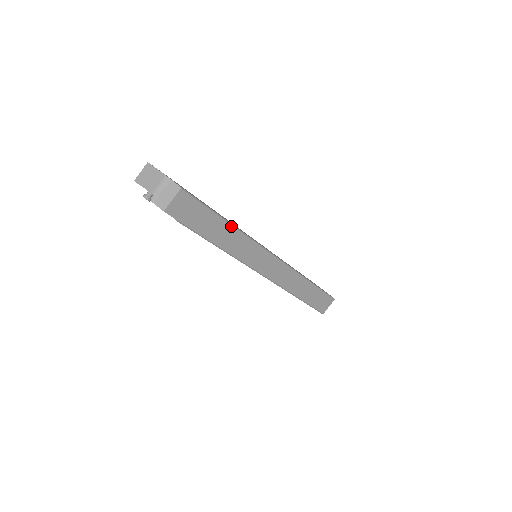
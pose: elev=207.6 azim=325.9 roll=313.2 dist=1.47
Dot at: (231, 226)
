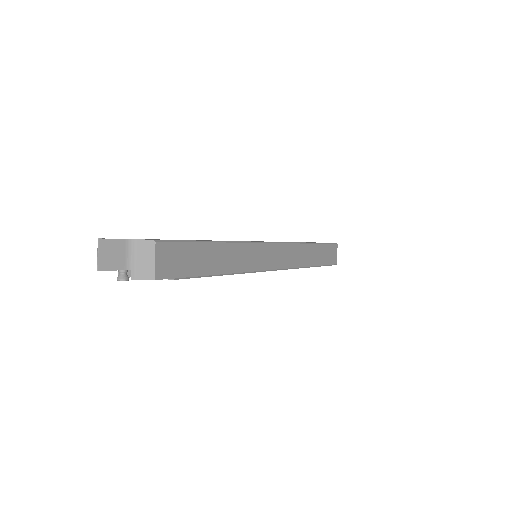
Dot at: (223, 244)
